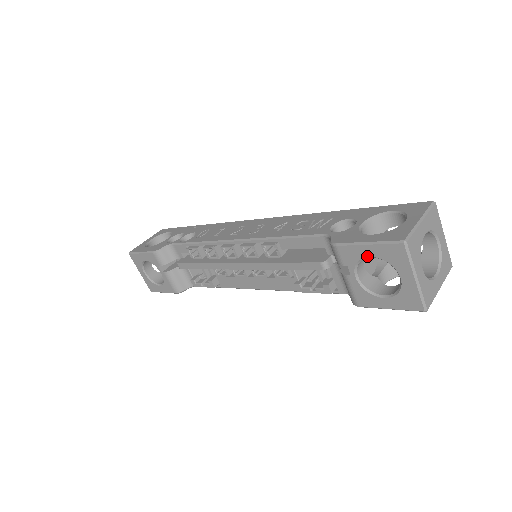
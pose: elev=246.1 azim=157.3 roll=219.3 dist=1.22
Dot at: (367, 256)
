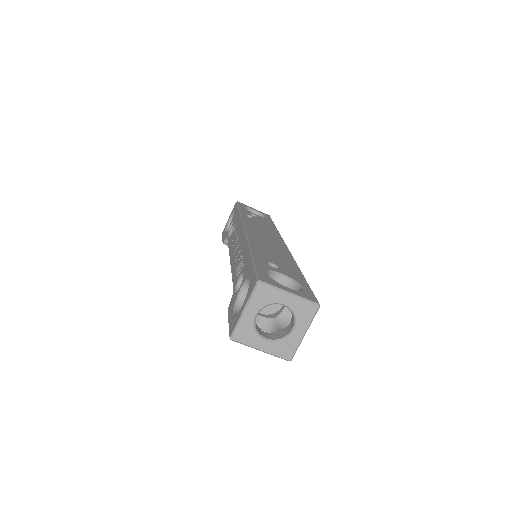
Dot at: occluded
